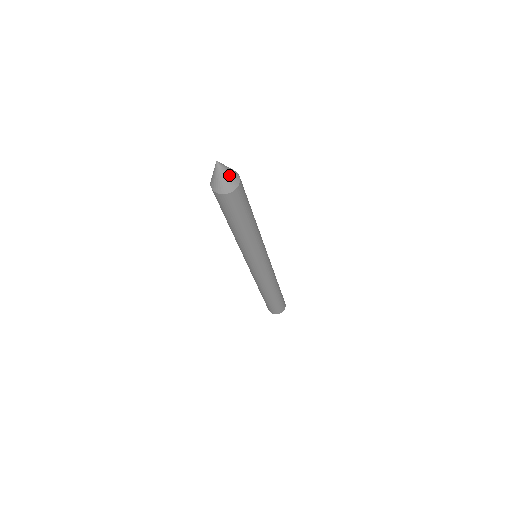
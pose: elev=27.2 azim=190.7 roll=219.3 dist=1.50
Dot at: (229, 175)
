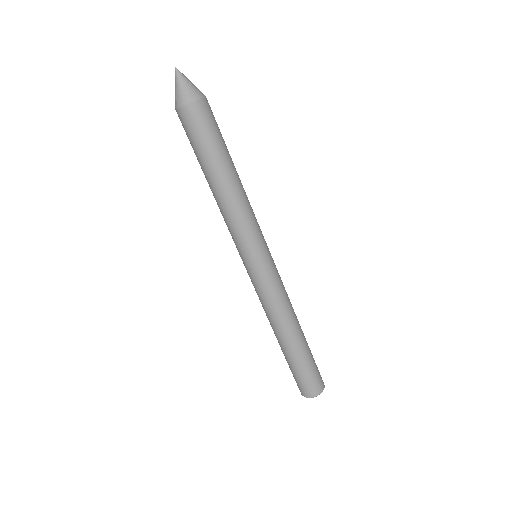
Dot at: (192, 84)
